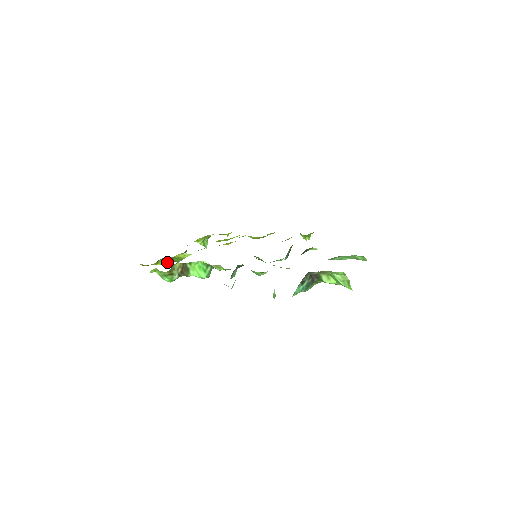
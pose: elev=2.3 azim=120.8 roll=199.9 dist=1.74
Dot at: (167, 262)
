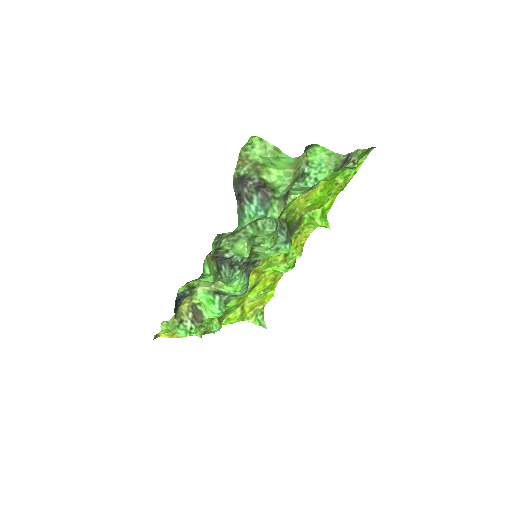
Dot at: occluded
